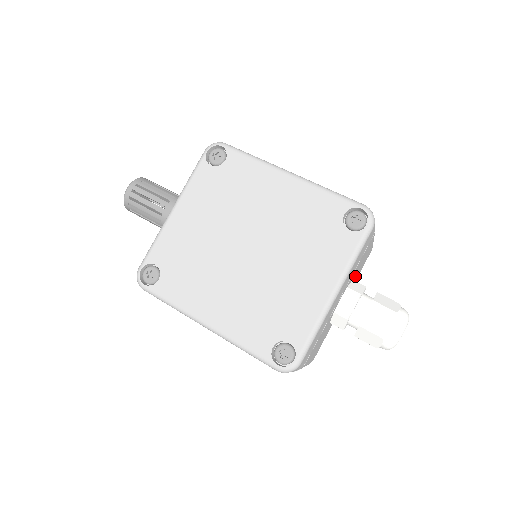
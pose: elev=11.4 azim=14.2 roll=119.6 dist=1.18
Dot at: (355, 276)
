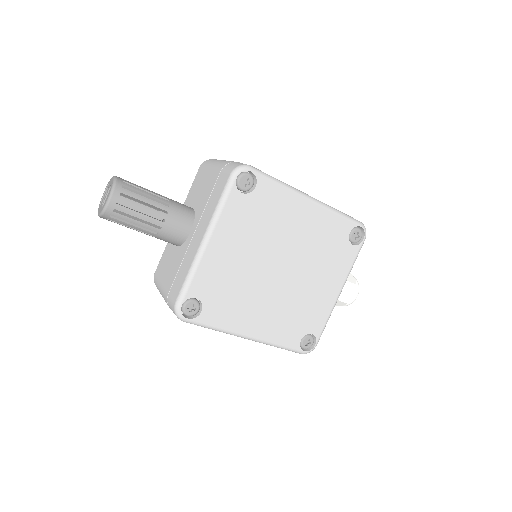
Dot at: occluded
